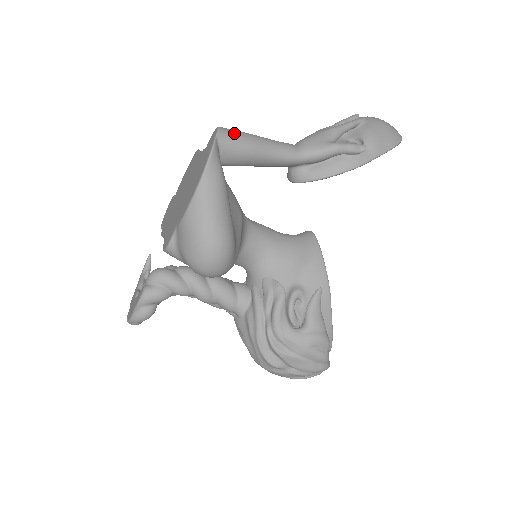
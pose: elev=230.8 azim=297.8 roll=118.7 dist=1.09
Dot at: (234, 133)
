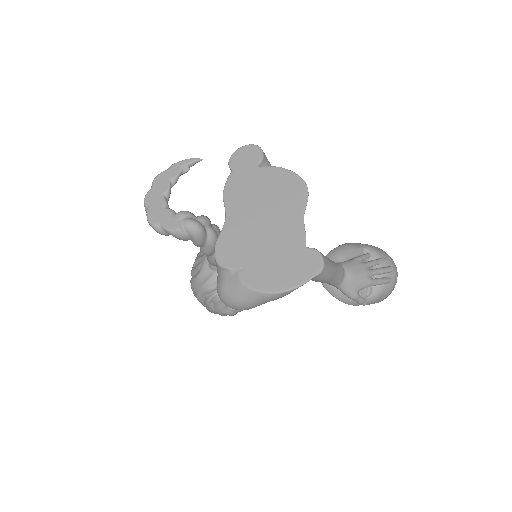
Dot at: (325, 274)
